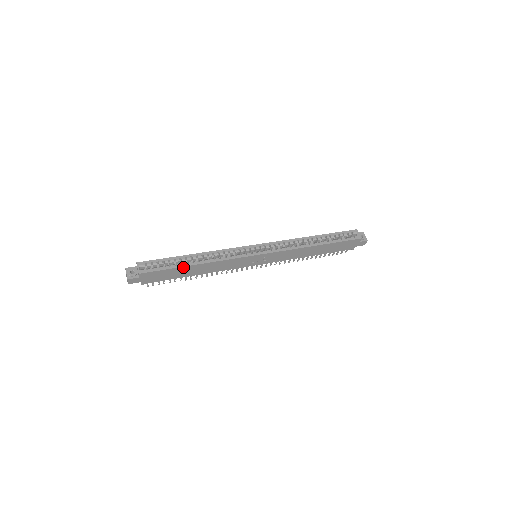
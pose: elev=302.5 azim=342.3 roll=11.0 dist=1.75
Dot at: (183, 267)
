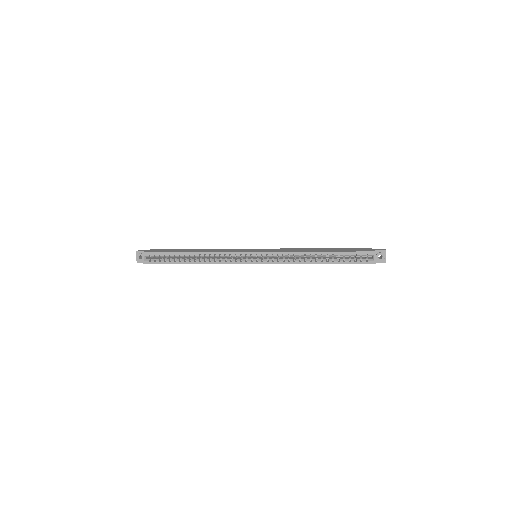
Dot at: occluded
